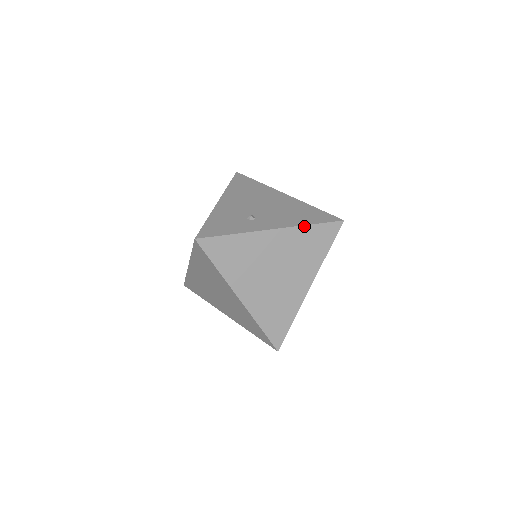
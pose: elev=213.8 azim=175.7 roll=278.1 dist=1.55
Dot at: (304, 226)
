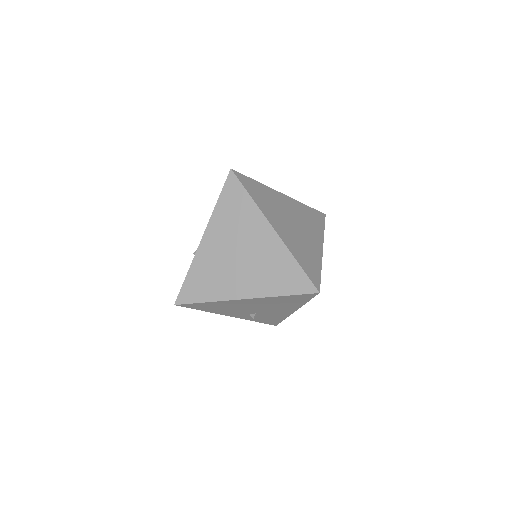
Dot at: (302, 204)
